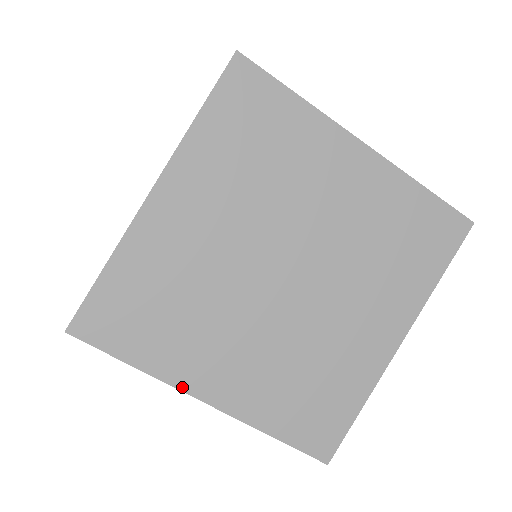
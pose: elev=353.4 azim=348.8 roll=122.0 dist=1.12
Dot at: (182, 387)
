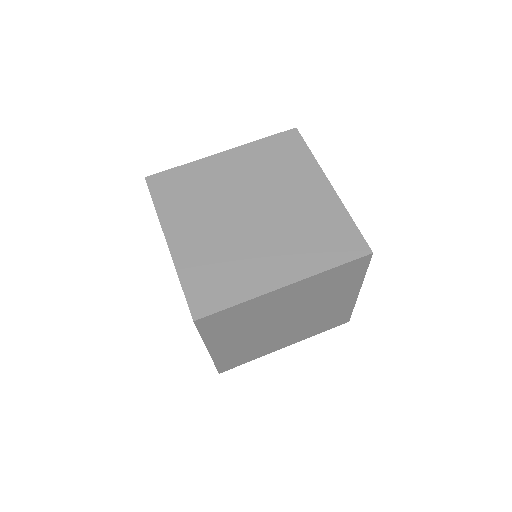
Dot at: (267, 291)
